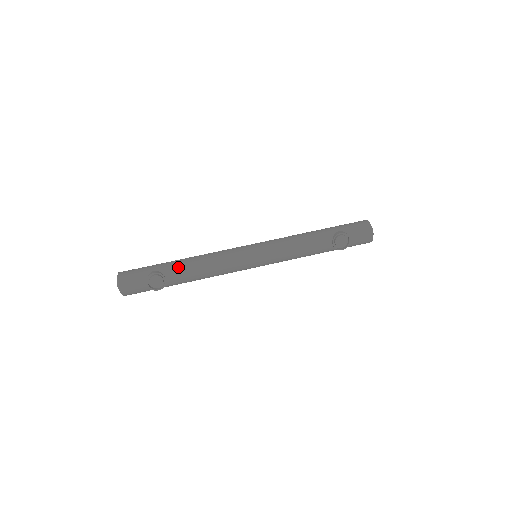
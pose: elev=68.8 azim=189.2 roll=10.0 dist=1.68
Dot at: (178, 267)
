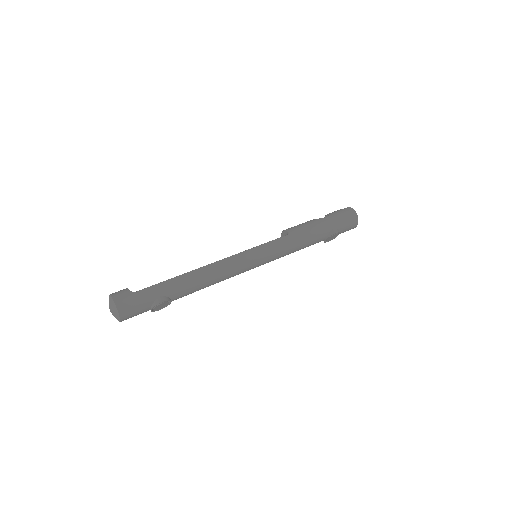
Dot at: (186, 288)
